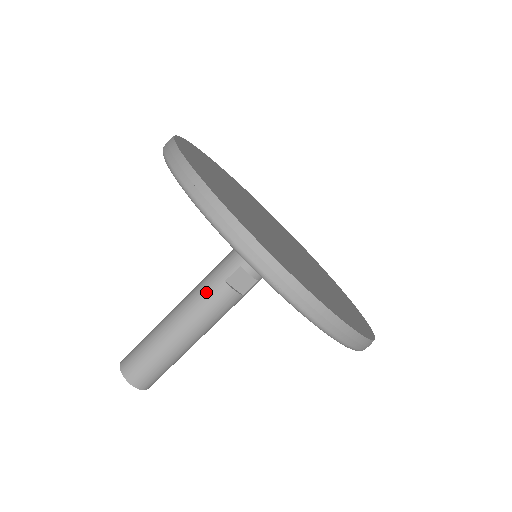
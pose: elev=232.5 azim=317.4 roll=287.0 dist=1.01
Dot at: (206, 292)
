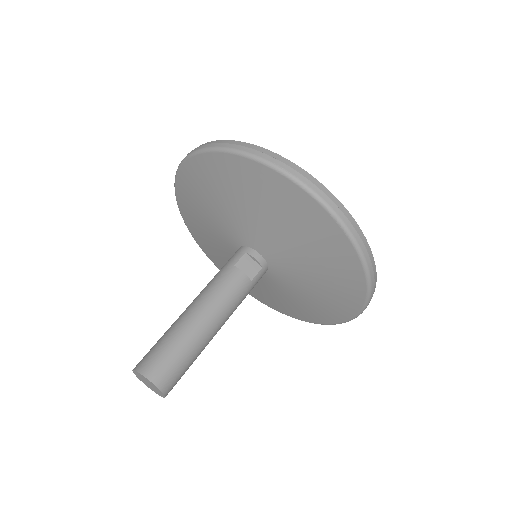
Dot at: (218, 278)
